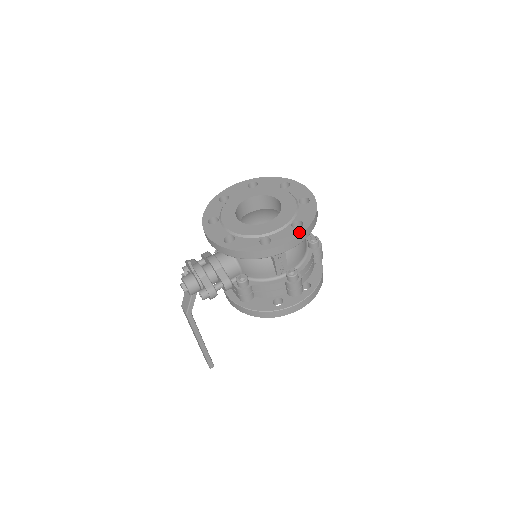
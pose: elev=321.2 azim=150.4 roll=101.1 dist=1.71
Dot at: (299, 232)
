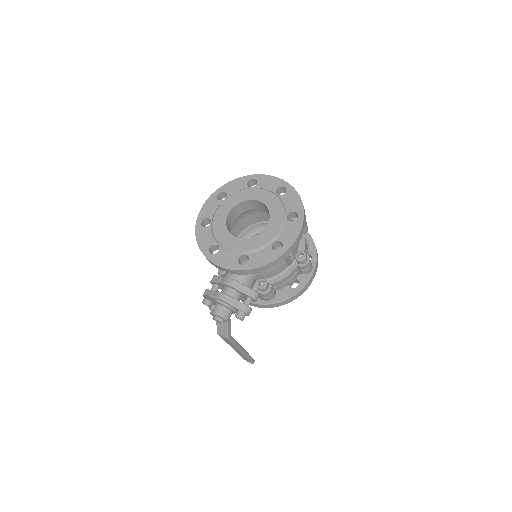
Dot at: (300, 223)
